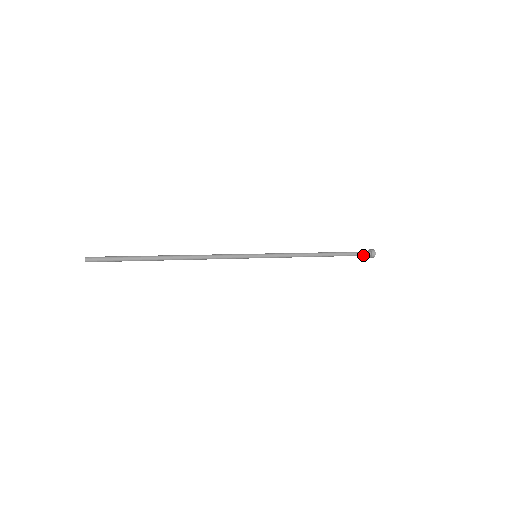
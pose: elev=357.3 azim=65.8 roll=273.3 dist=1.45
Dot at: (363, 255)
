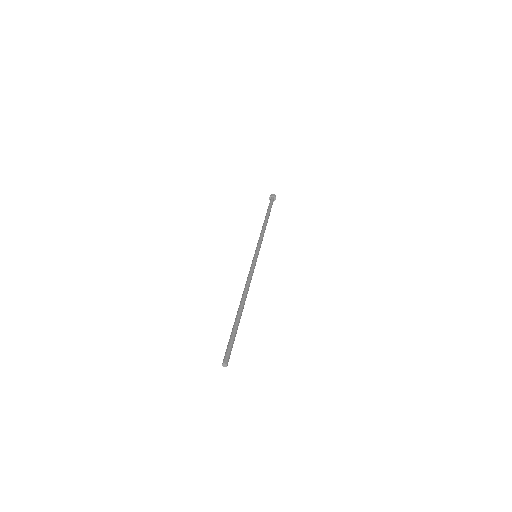
Dot at: (272, 203)
